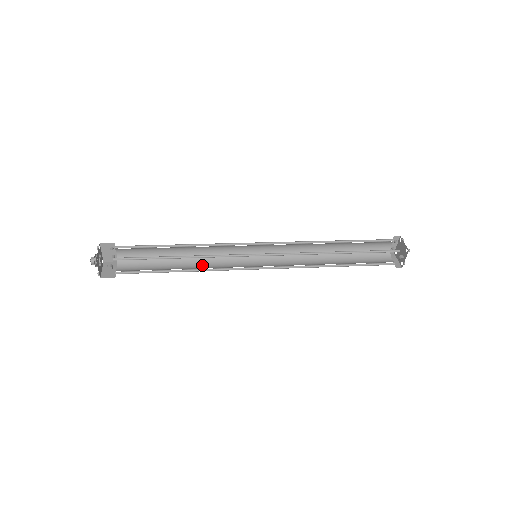
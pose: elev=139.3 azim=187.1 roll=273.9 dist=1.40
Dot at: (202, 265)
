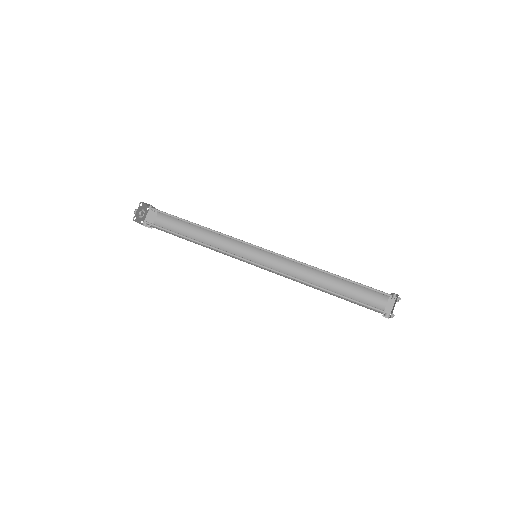
Dot at: (216, 241)
